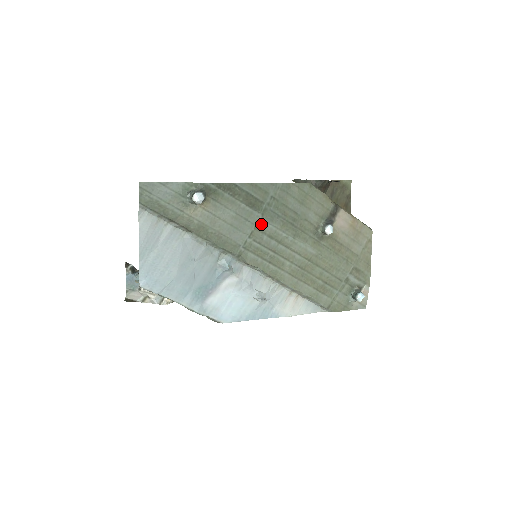
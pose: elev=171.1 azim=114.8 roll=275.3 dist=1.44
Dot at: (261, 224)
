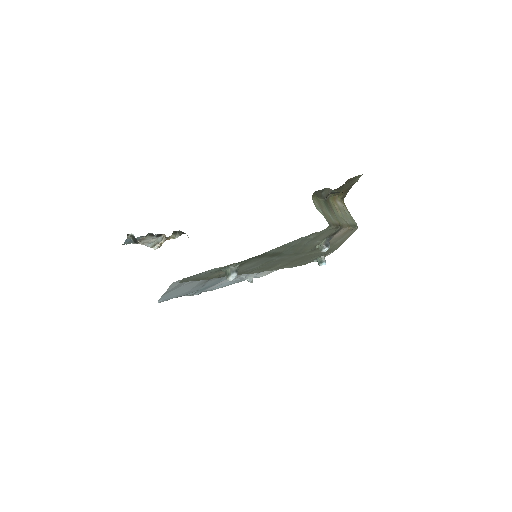
Dot at: (273, 259)
